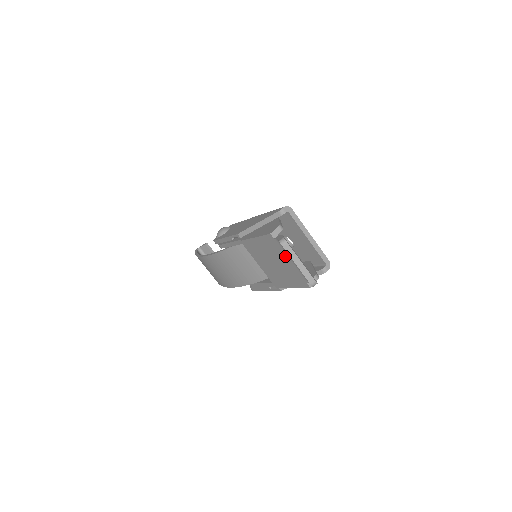
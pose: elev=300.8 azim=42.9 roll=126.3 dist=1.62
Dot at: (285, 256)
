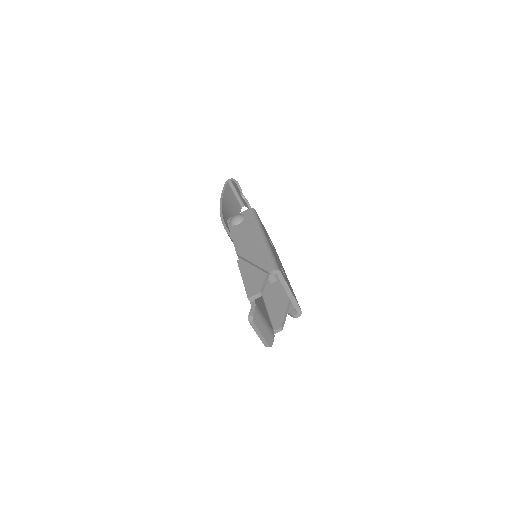
Dot at: occluded
